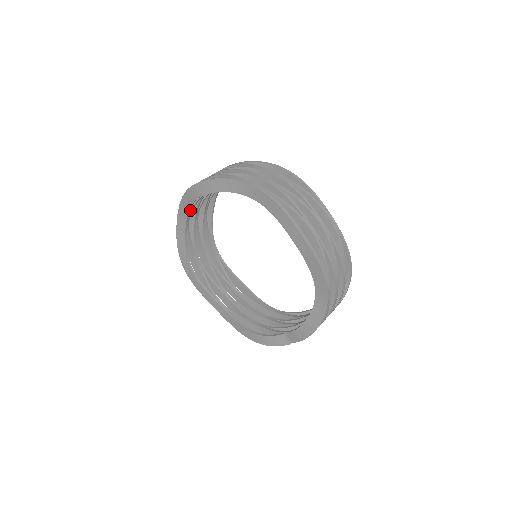
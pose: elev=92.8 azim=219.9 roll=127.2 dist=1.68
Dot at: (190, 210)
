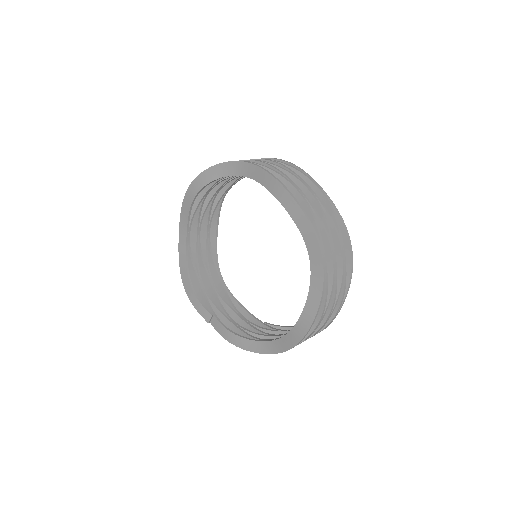
Dot at: occluded
